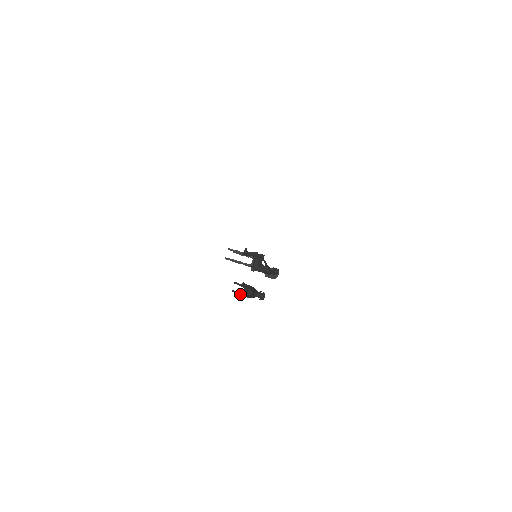
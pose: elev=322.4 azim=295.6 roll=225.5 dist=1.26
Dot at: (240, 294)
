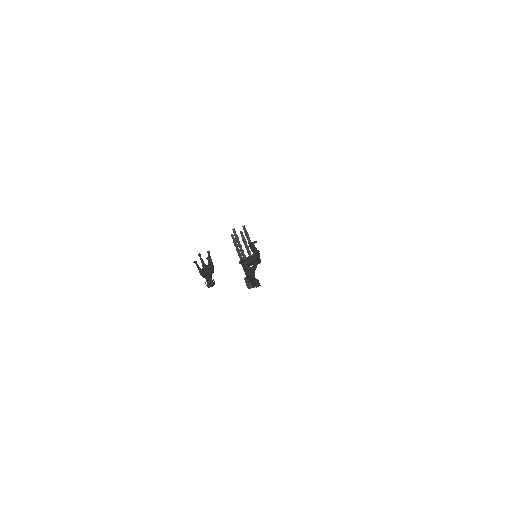
Dot at: occluded
